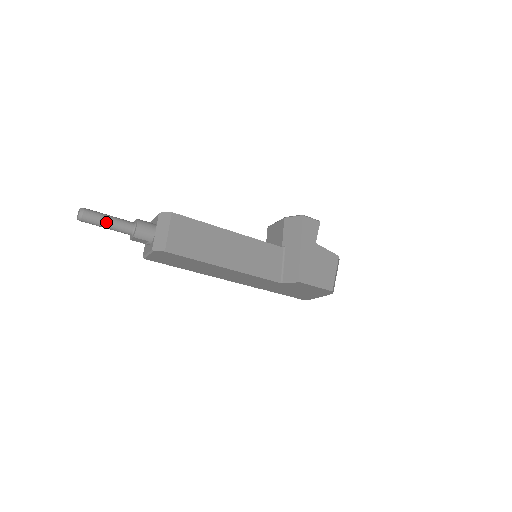
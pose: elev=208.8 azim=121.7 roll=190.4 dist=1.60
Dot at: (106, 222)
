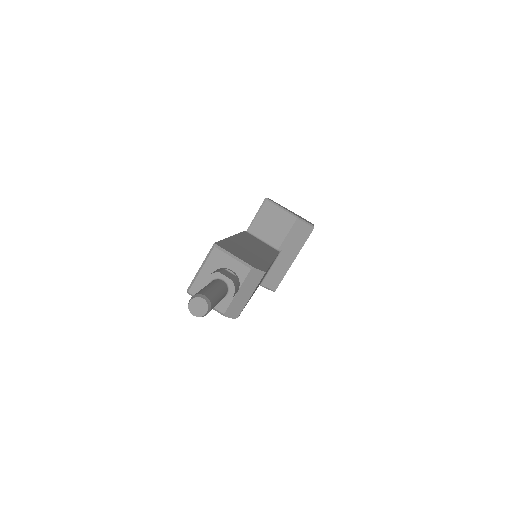
Dot at: occluded
